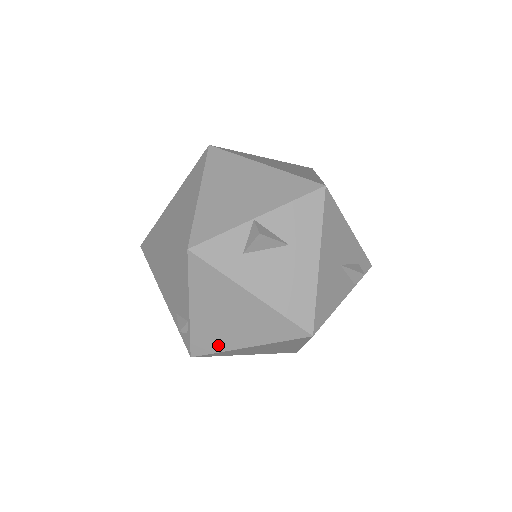
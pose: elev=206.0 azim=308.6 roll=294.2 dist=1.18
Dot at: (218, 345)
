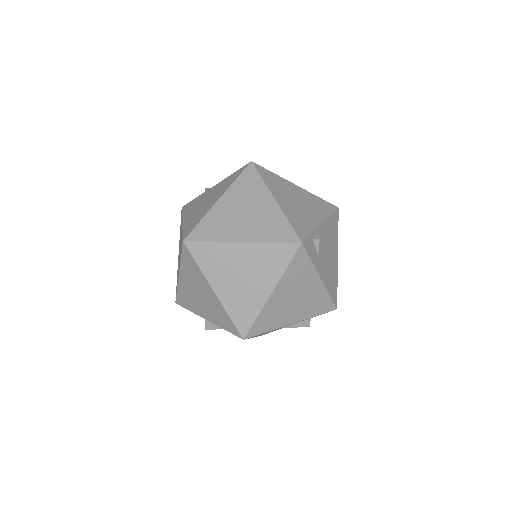
Dot at: occluded
